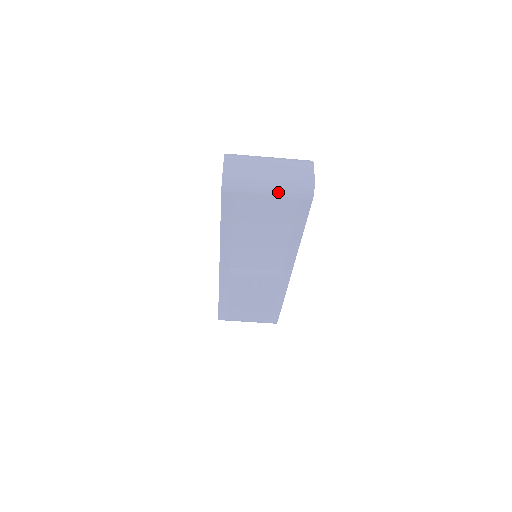
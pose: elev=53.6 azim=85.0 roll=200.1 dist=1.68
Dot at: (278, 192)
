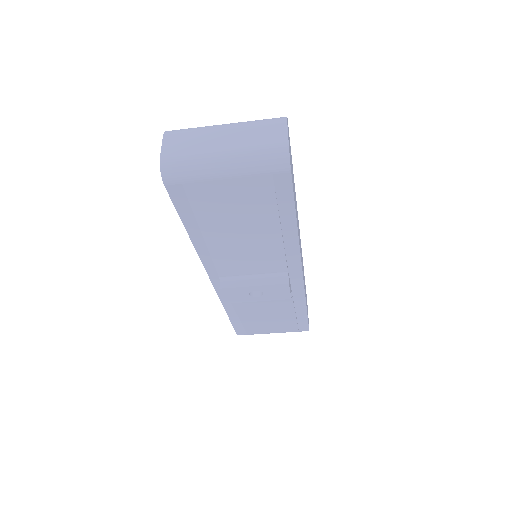
Dot at: (239, 170)
